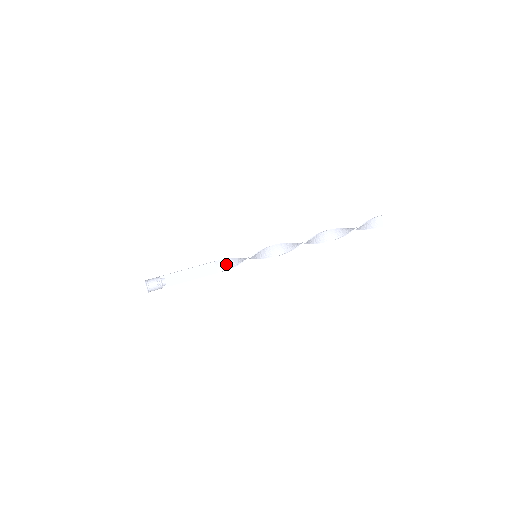
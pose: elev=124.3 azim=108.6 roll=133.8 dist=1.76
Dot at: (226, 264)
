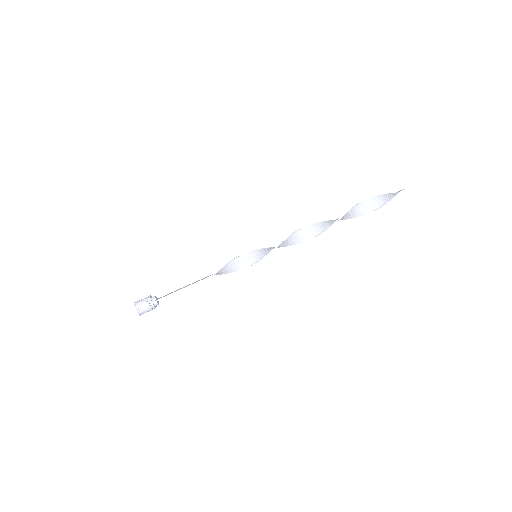
Dot at: (223, 271)
